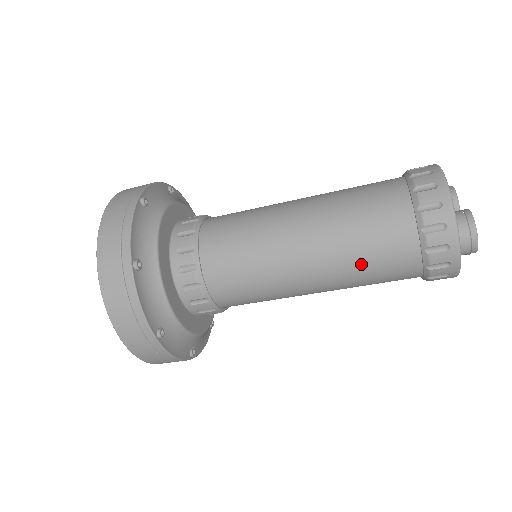
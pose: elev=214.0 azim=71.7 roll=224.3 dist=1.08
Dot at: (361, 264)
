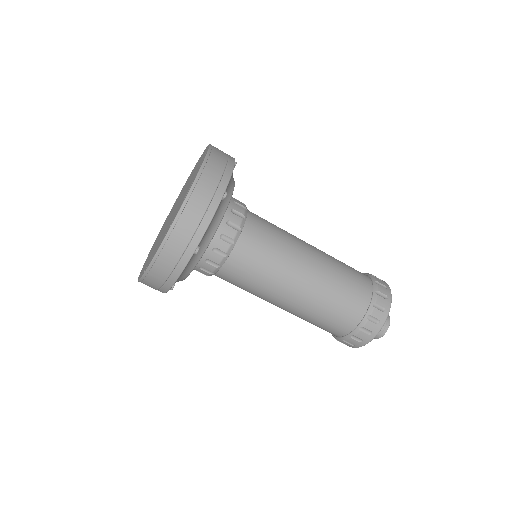
Dot at: (331, 301)
